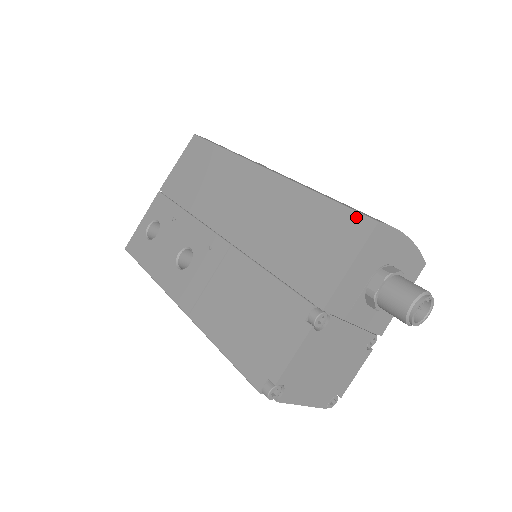
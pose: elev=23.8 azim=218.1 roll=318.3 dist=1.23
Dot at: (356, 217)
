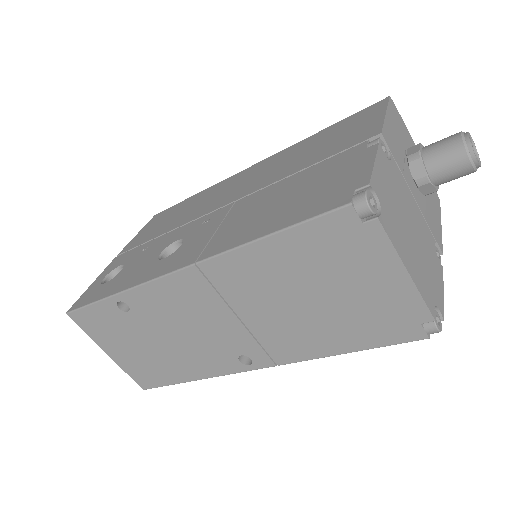
Dot at: (366, 109)
